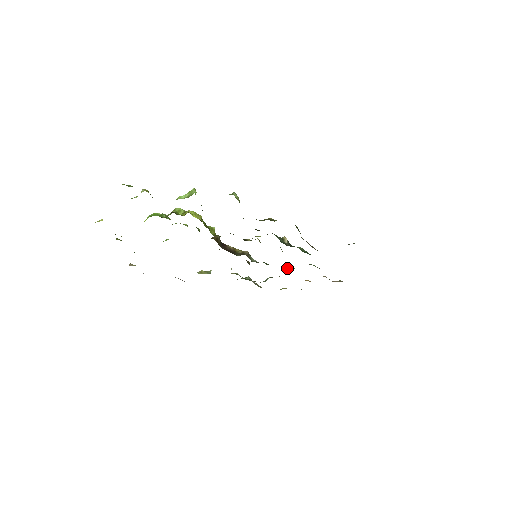
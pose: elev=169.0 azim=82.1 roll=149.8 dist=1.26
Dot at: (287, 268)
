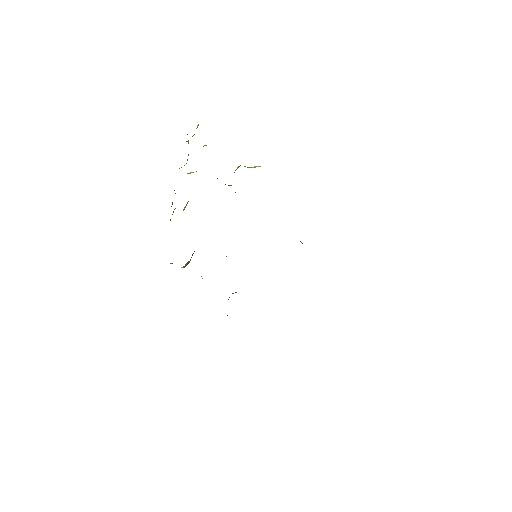
Dot at: occluded
